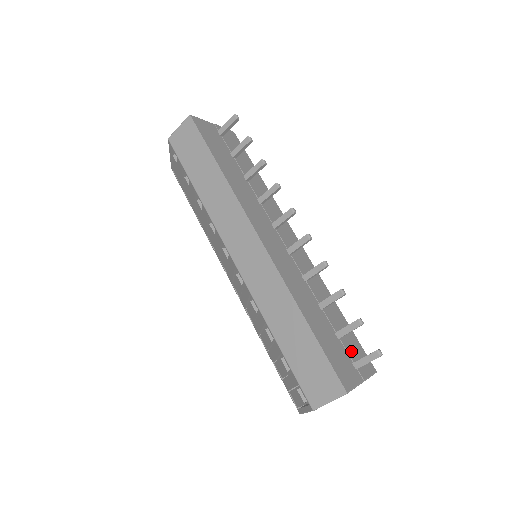
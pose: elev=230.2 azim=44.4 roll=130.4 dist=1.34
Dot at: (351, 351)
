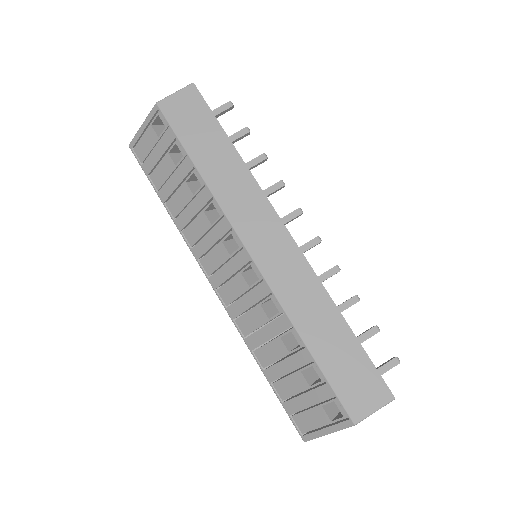
Dot at: occluded
